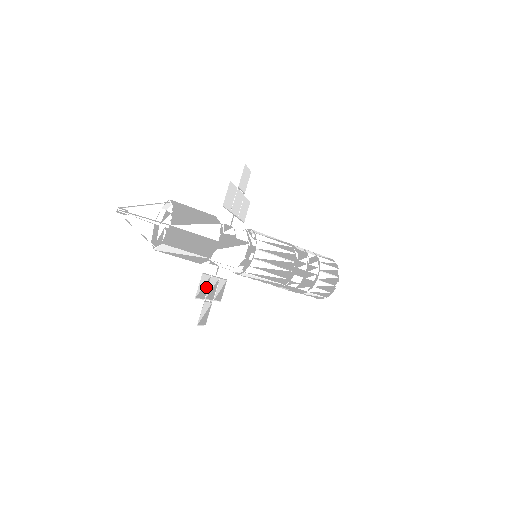
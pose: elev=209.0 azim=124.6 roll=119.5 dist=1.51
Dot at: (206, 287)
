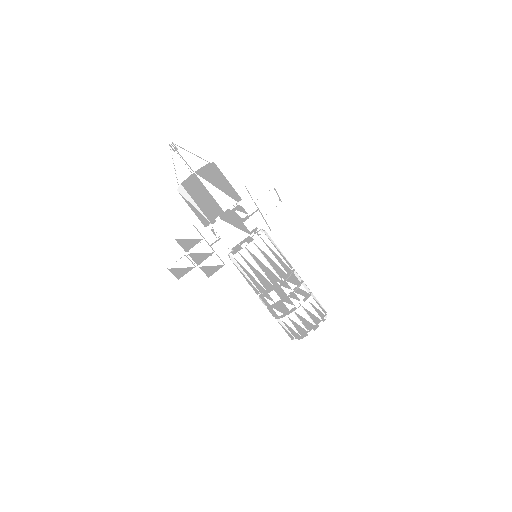
Dot at: (193, 243)
